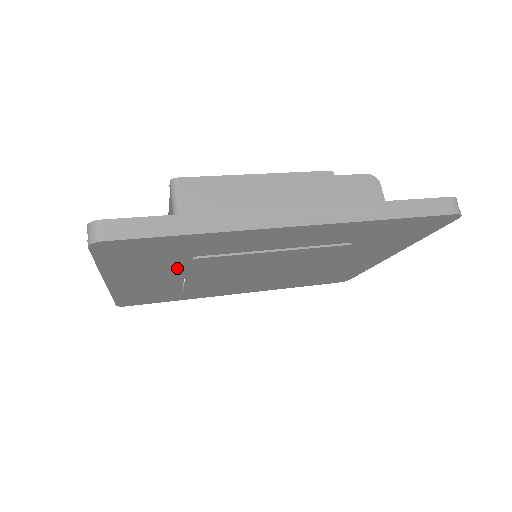
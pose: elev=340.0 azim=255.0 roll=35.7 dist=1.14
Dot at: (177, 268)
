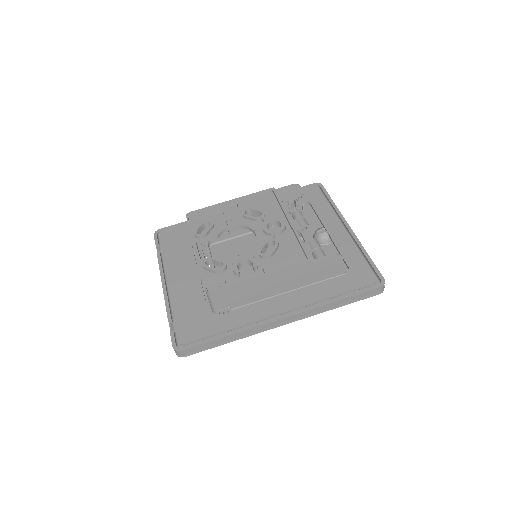
Dot at: occluded
